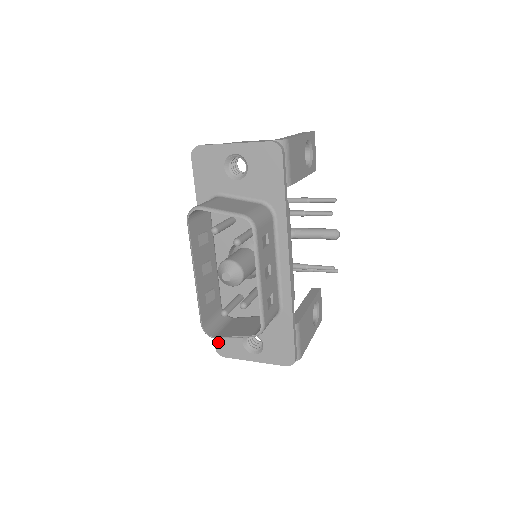
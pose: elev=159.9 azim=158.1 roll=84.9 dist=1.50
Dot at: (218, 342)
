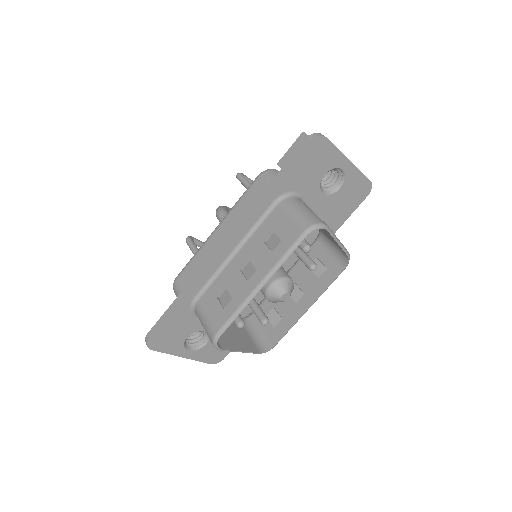
Dot at: (159, 334)
